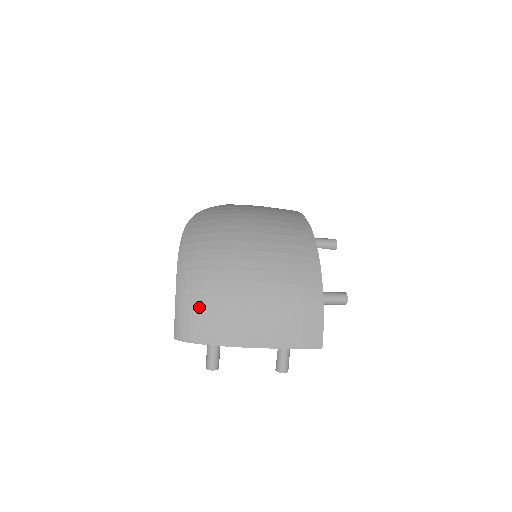
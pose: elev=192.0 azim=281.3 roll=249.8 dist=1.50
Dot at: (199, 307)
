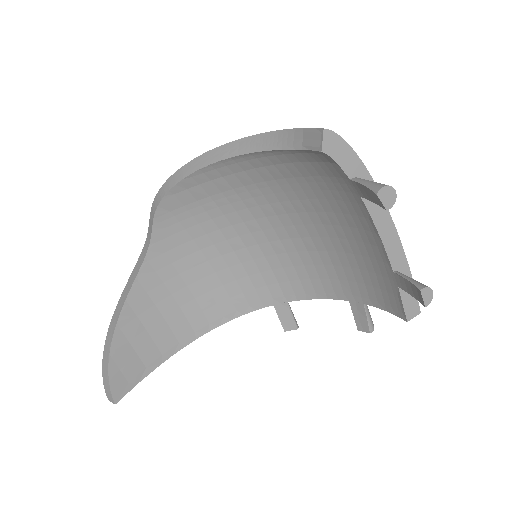
Dot at: occluded
